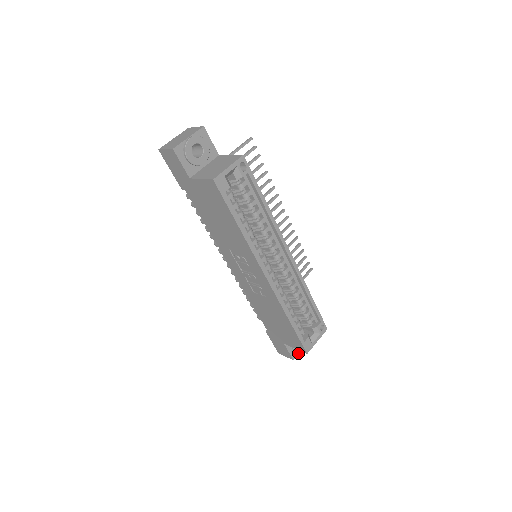
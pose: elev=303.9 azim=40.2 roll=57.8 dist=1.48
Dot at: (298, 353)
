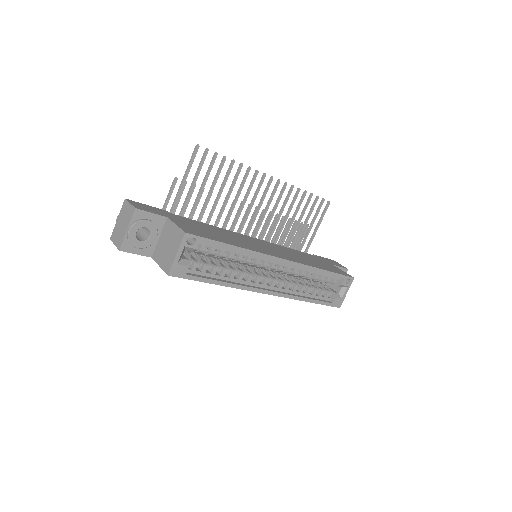
Dot at: occluded
